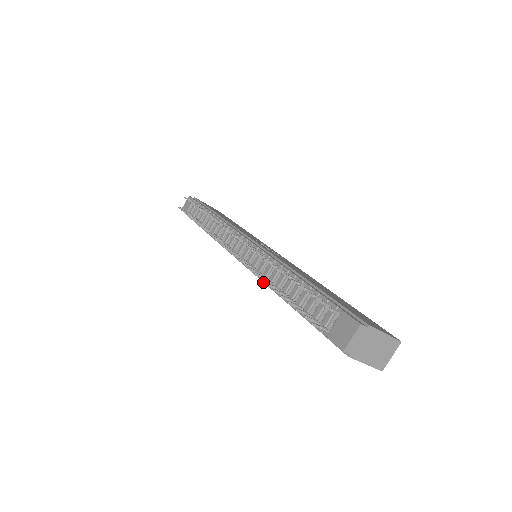
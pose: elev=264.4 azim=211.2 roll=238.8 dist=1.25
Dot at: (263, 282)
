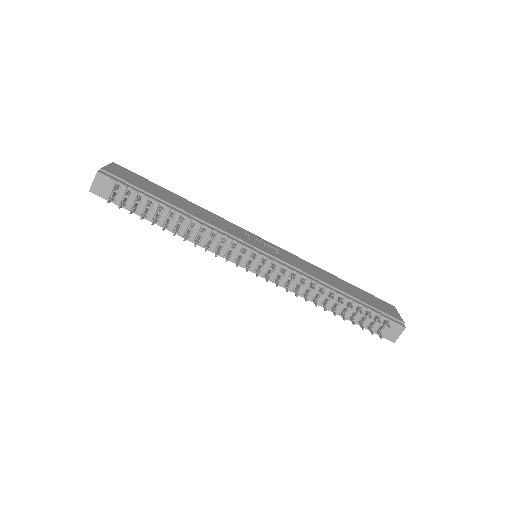
Dot at: (293, 292)
